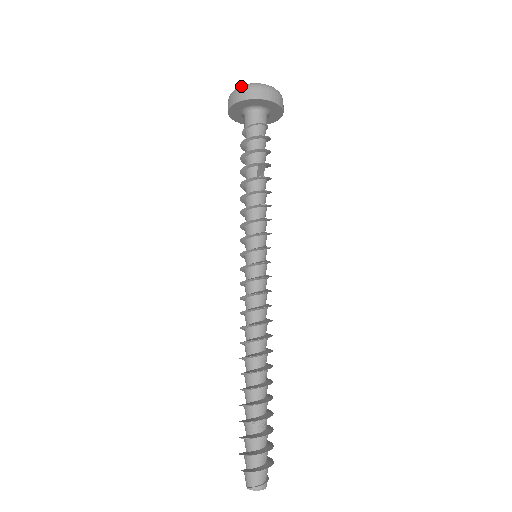
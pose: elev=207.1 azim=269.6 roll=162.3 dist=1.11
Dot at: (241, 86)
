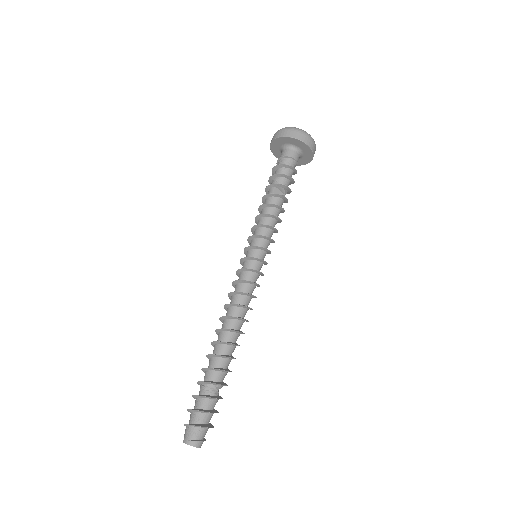
Dot at: (278, 130)
